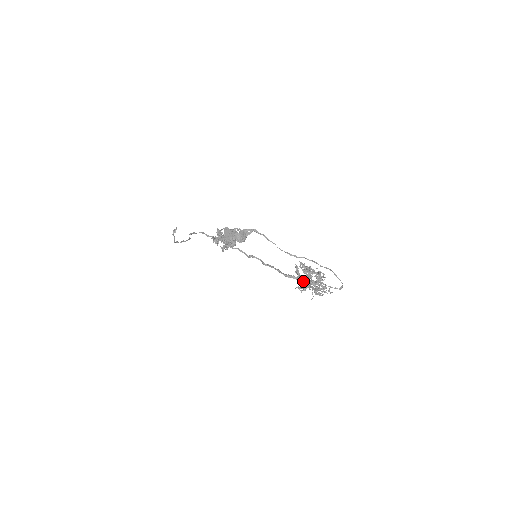
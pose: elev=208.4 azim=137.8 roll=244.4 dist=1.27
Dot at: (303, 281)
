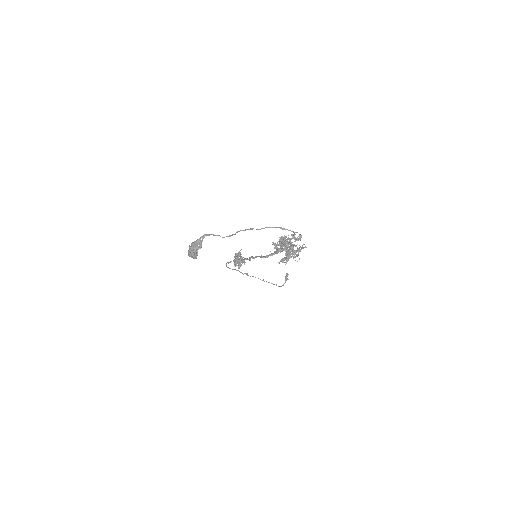
Dot at: (277, 253)
